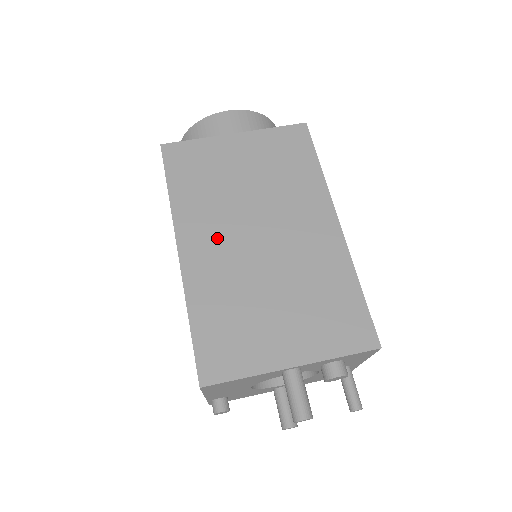
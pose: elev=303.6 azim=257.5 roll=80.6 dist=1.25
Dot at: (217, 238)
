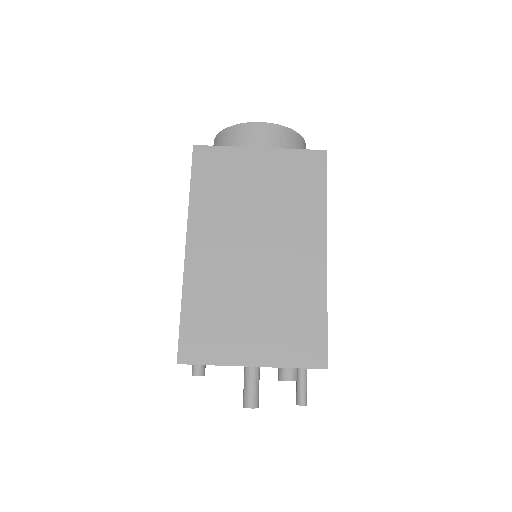
Dot at: (220, 244)
